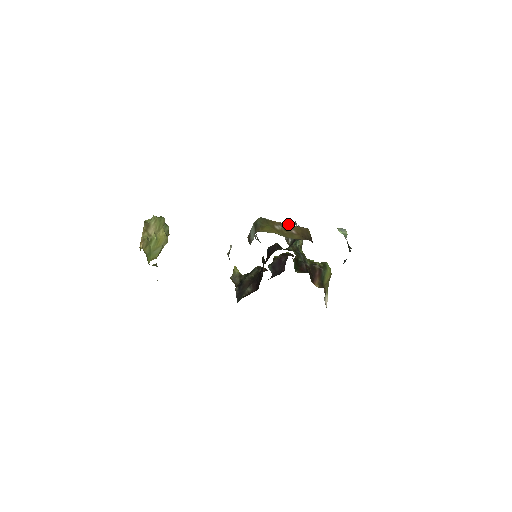
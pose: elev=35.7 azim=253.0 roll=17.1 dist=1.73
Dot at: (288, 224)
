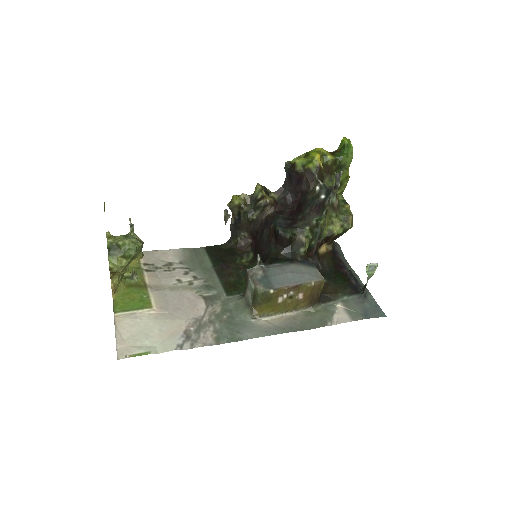
Dot at: (298, 286)
